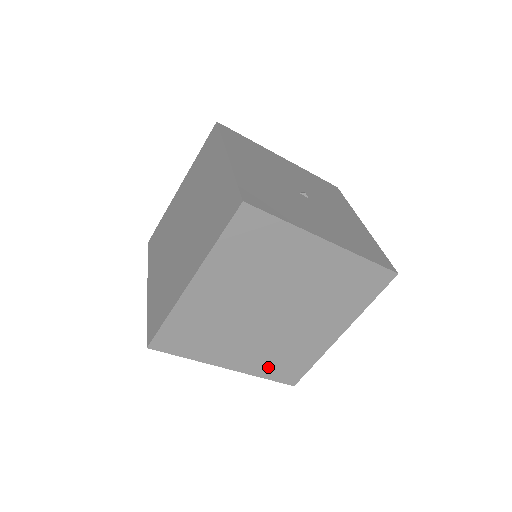
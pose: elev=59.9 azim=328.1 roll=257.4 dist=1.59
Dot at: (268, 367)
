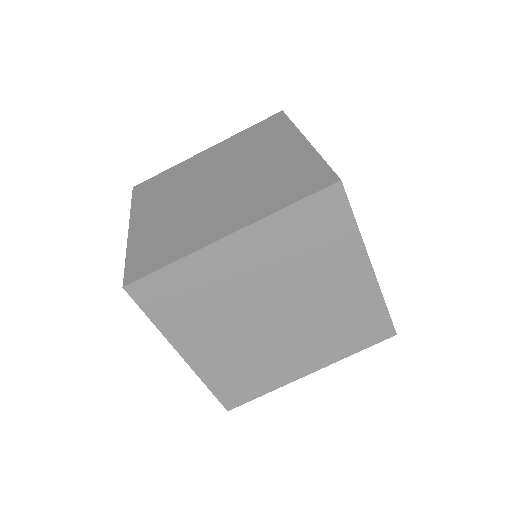
Dot at: (222, 376)
